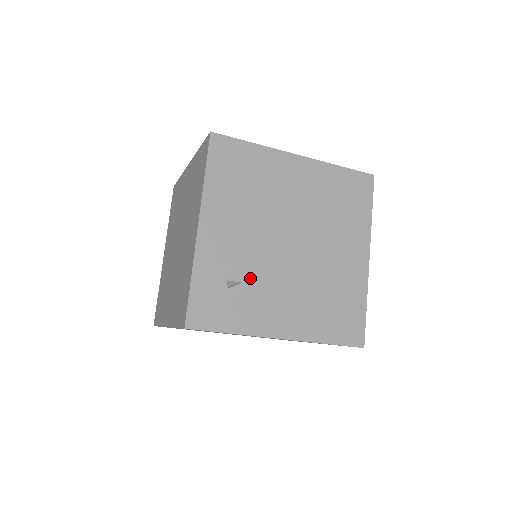
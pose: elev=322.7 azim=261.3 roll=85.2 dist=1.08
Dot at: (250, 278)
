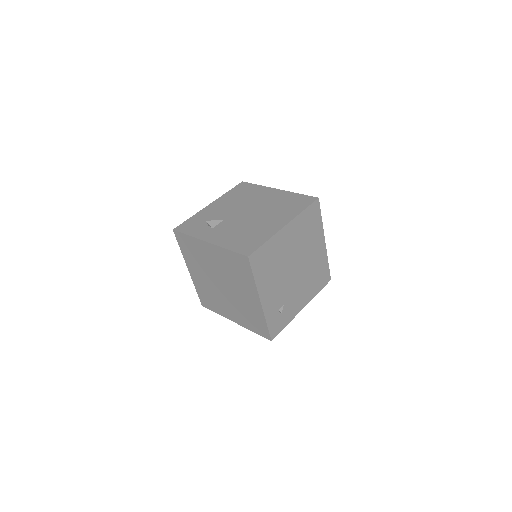
Dot at: (286, 300)
